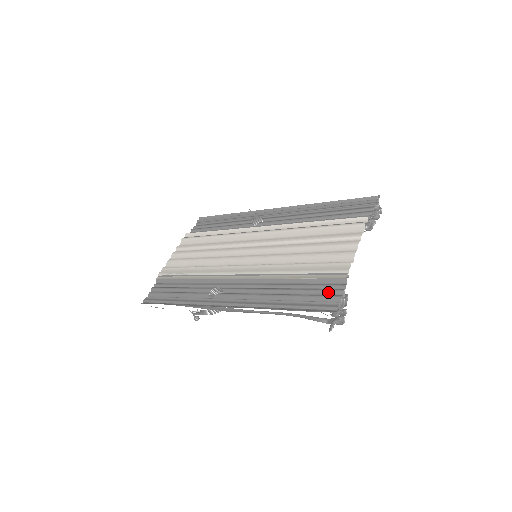
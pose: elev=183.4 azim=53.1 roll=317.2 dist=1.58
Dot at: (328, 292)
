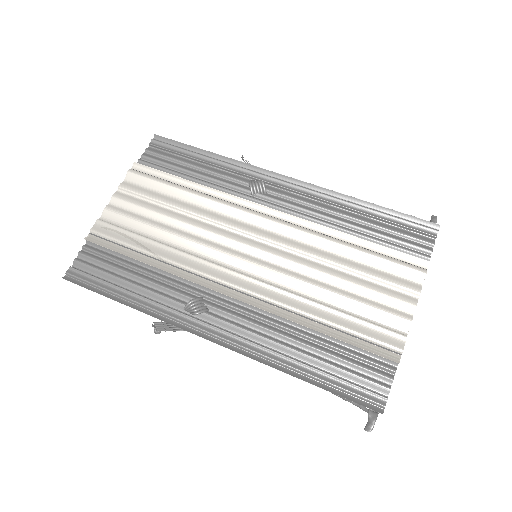
Dot at: (371, 373)
